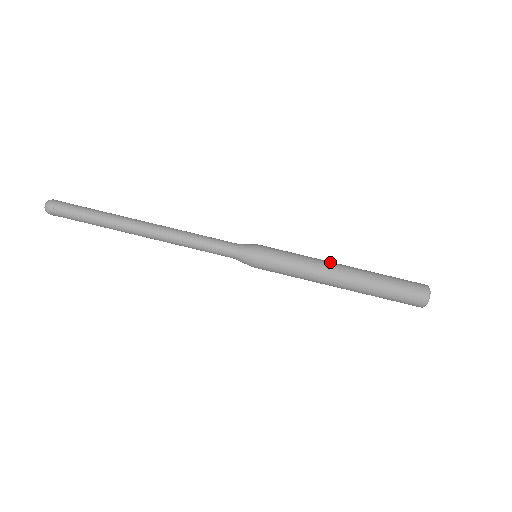
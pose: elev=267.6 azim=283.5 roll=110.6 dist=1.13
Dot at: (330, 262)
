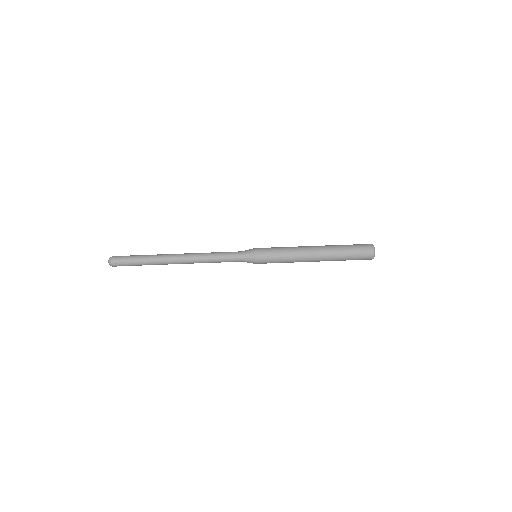
Dot at: occluded
